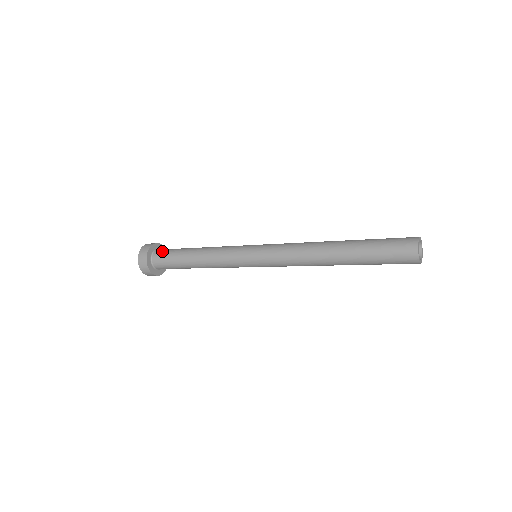
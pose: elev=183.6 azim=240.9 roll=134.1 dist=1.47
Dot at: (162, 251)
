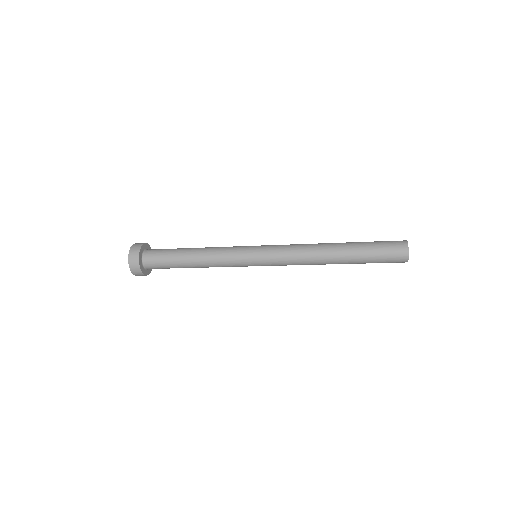
Dot at: (153, 255)
